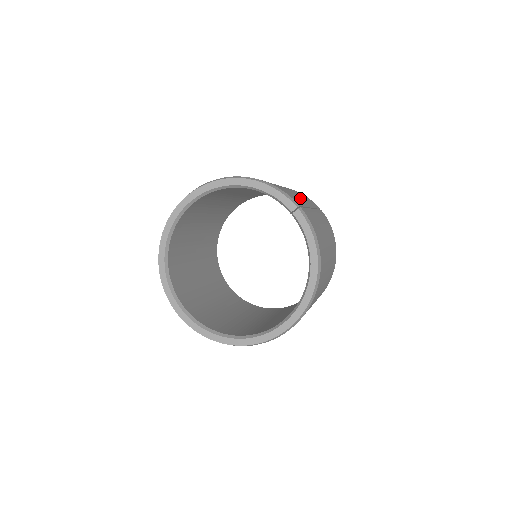
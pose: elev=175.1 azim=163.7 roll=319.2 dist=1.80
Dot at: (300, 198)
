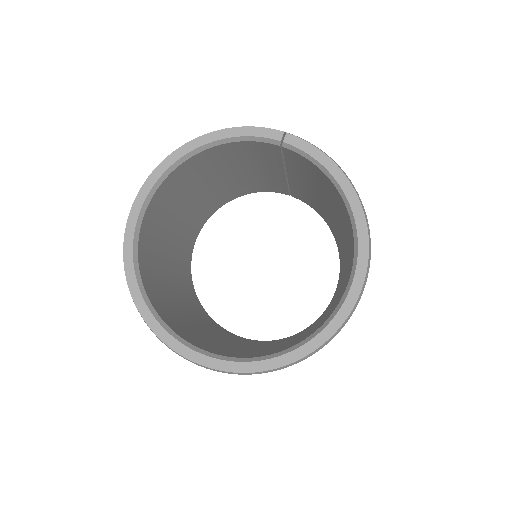
Dot at: occluded
